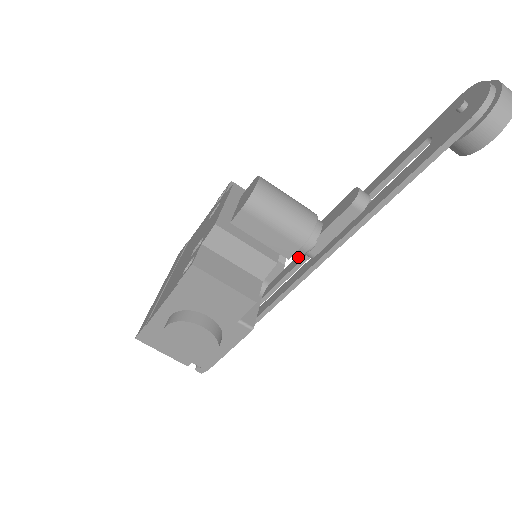
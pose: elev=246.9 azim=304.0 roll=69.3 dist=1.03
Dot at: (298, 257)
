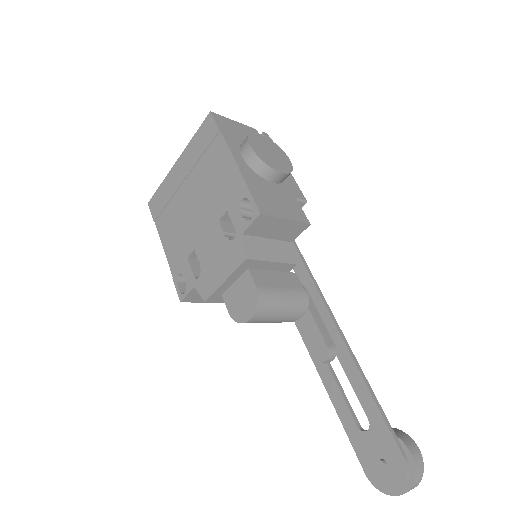
Dot at: (297, 260)
